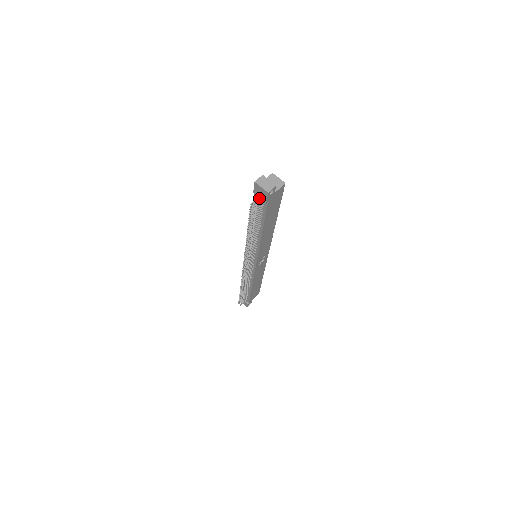
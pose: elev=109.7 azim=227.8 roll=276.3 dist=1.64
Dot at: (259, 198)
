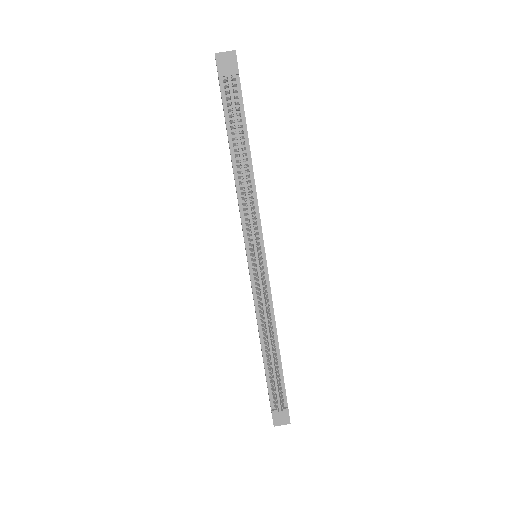
Dot at: (228, 78)
